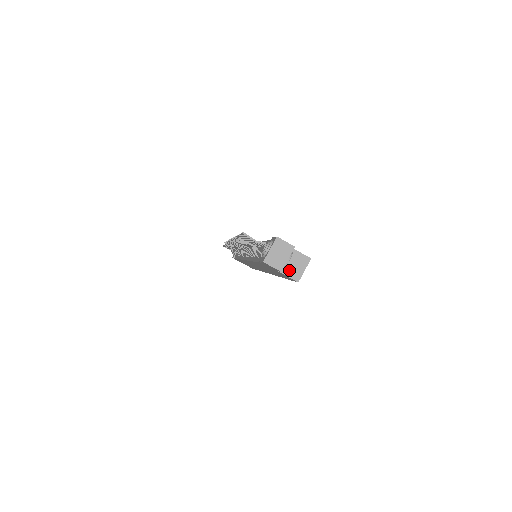
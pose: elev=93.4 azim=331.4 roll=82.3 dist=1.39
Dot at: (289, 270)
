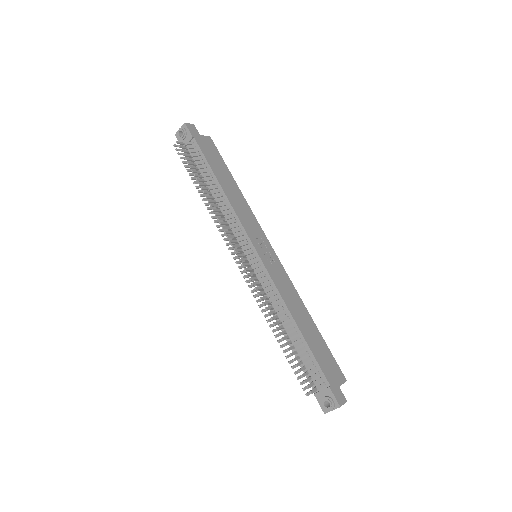
Dot at: occluded
